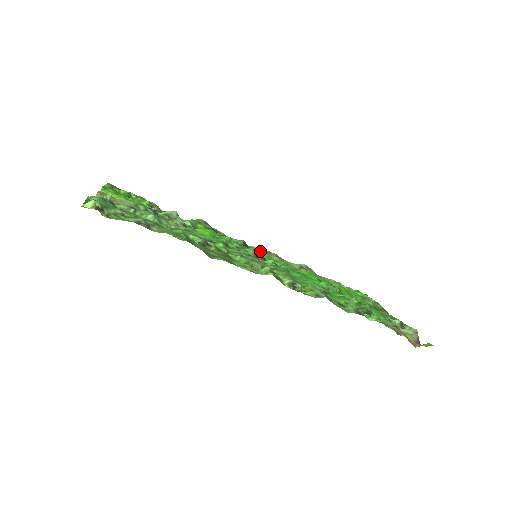
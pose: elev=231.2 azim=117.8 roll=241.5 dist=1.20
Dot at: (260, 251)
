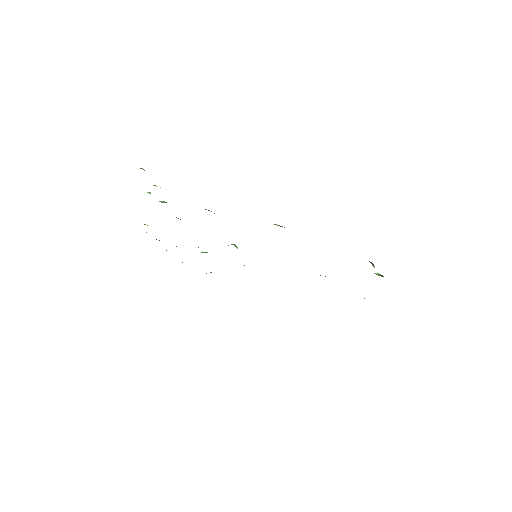
Dot at: occluded
